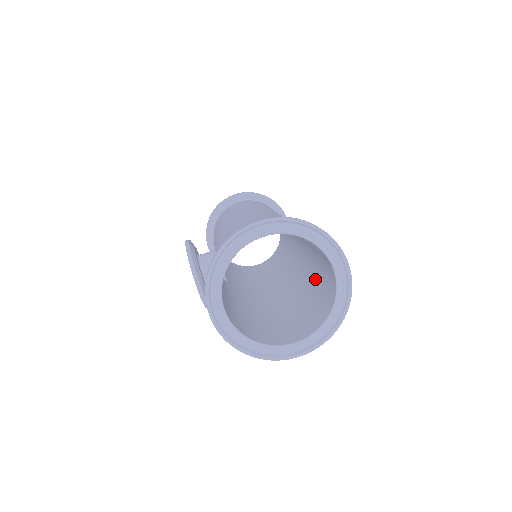
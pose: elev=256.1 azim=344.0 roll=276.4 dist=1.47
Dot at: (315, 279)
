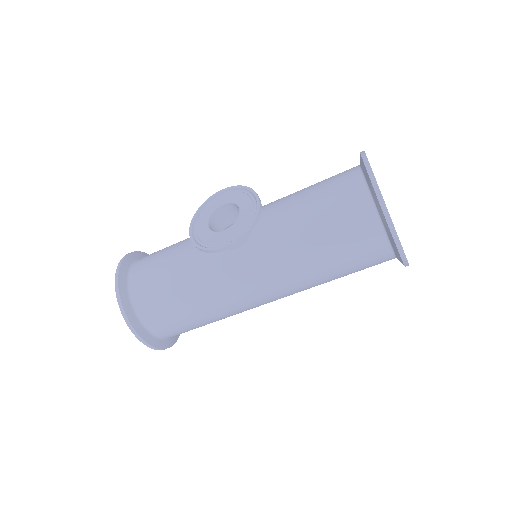
Dot at: occluded
